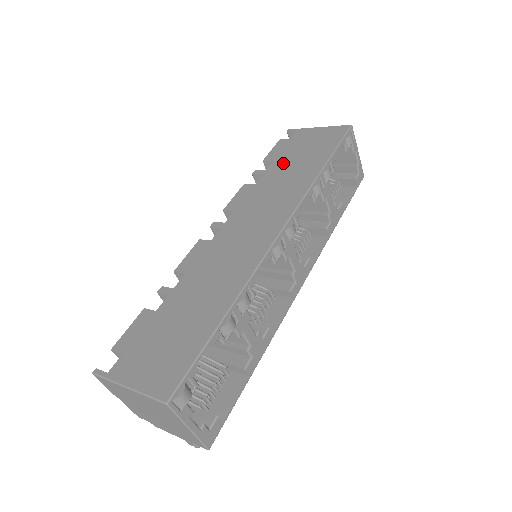
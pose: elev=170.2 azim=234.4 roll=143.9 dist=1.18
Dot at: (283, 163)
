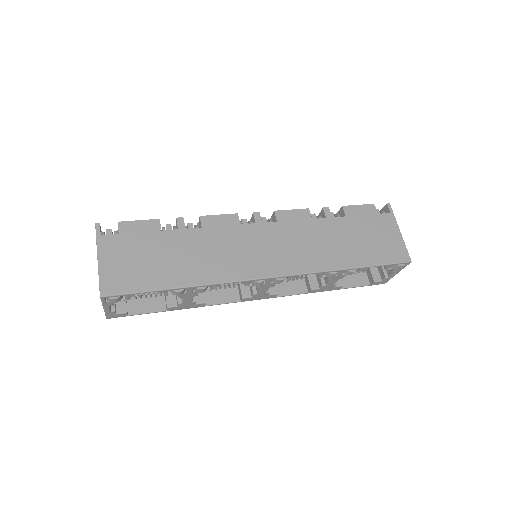
Dot at: (345, 228)
